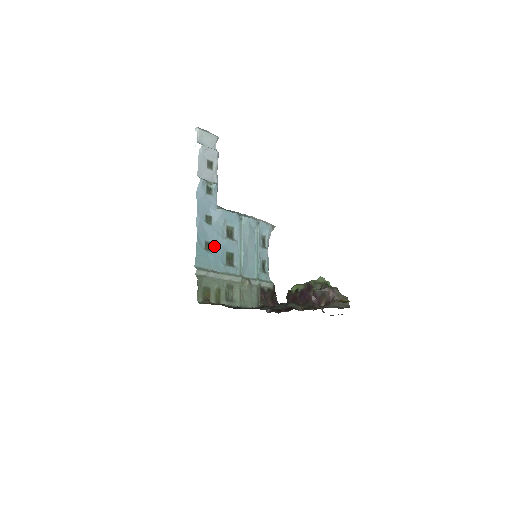
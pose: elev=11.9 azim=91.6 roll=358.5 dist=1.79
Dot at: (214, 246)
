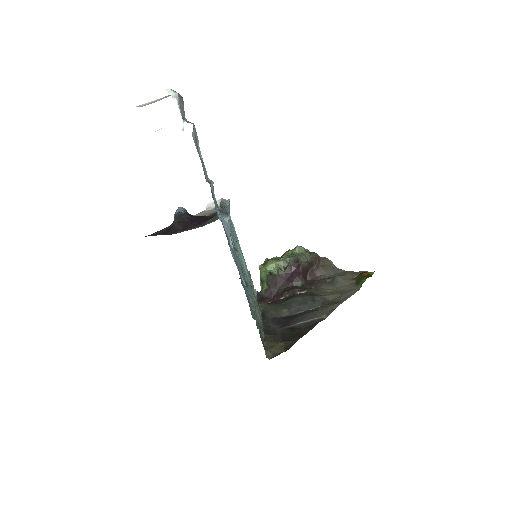
Dot at: (241, 273)
